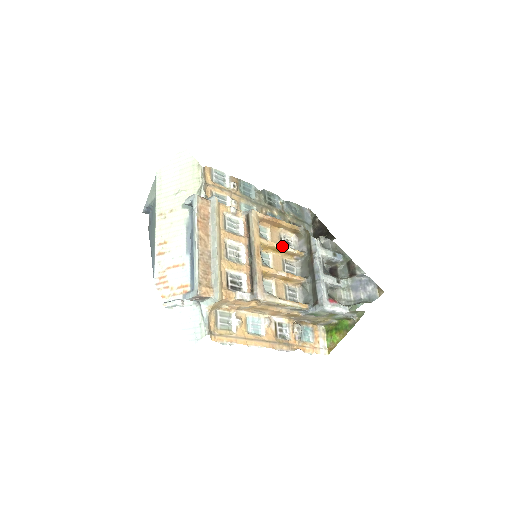
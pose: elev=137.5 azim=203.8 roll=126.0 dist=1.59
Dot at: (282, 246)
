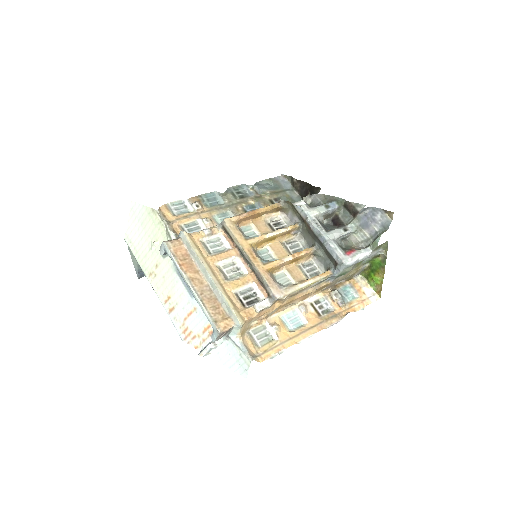
Dot at: (272, 233)
